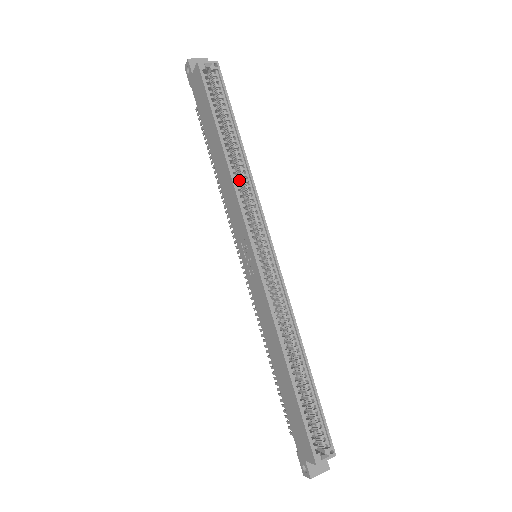
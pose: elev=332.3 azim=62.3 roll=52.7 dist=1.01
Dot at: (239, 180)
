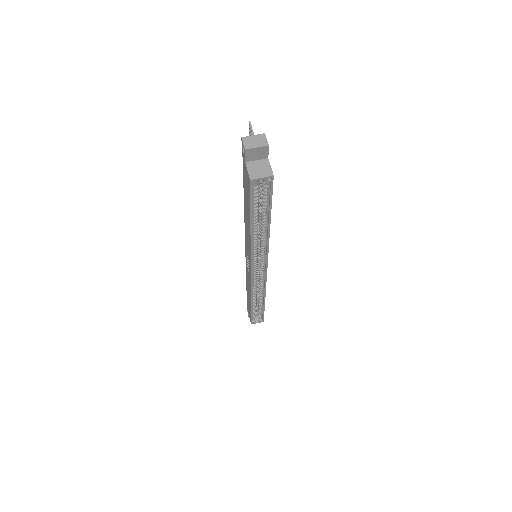
Dot at: (258, 237)
